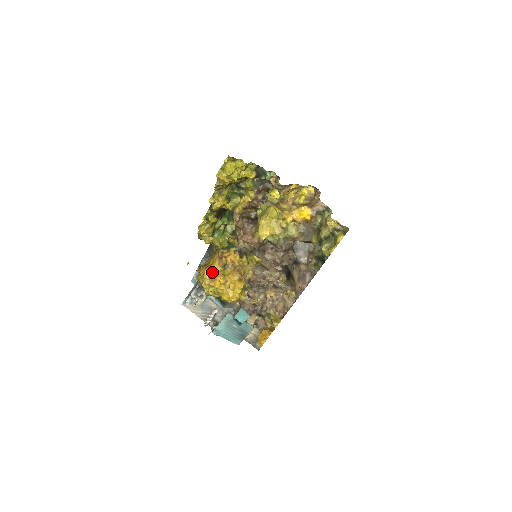
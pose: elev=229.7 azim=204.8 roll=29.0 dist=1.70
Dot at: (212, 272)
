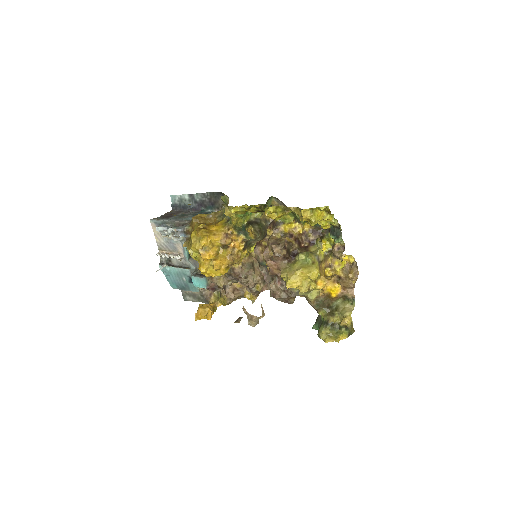
Dot at: (210, 243)
